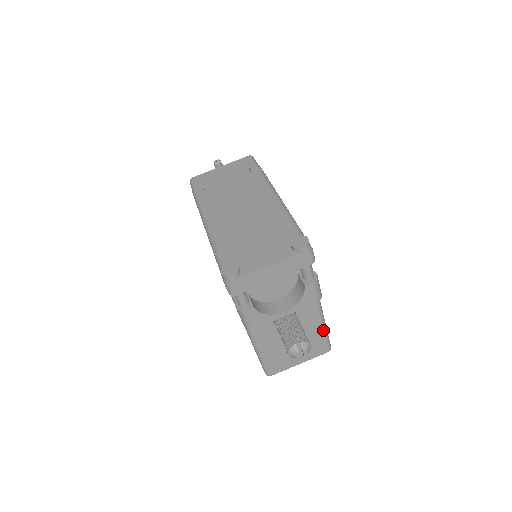
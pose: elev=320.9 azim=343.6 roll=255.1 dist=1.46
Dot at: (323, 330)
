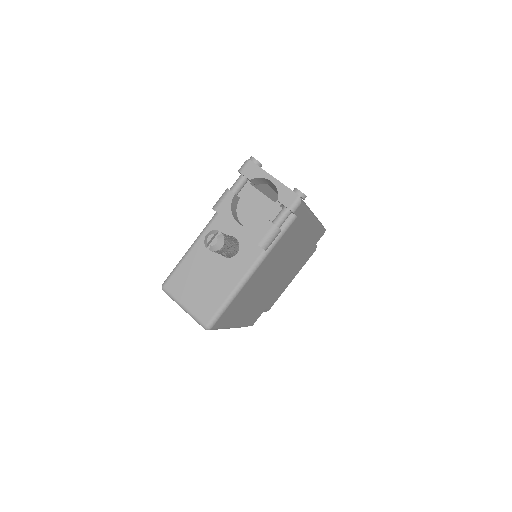
Dot at: (228, 298)
